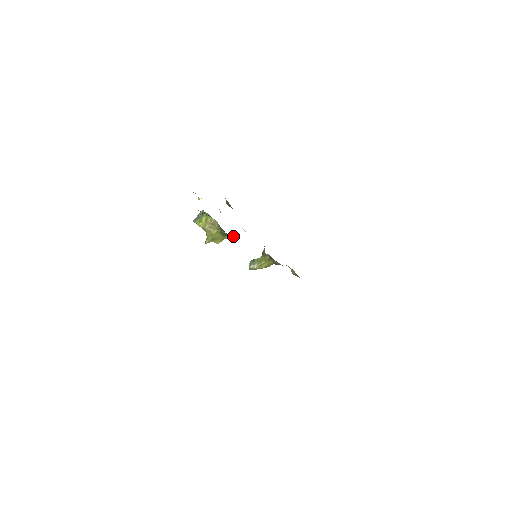
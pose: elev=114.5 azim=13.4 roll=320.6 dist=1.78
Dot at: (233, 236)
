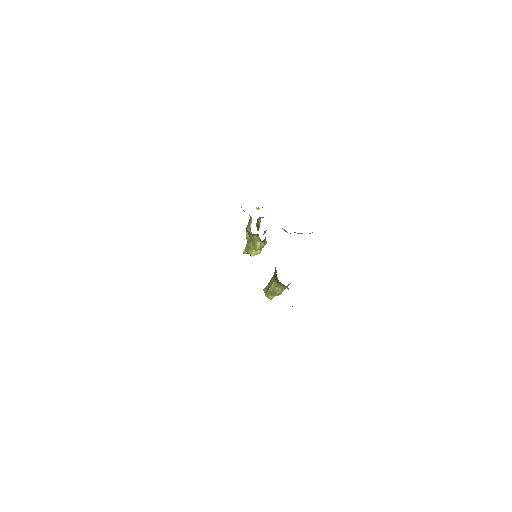
Dot at: (261, 245)
